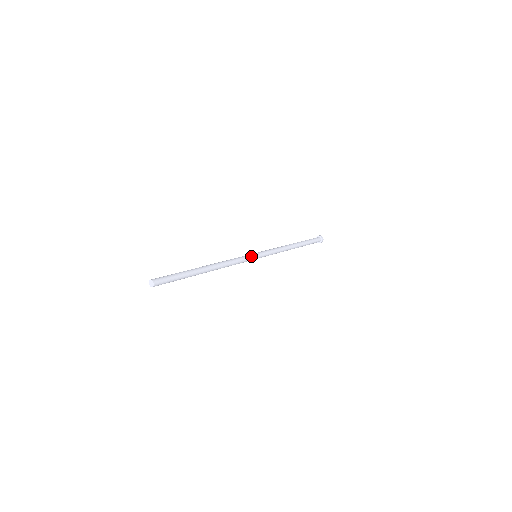
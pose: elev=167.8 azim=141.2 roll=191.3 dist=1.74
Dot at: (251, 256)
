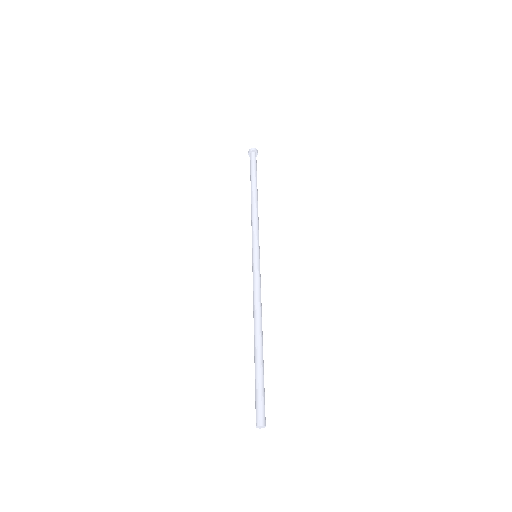
Dot at: (258, 265)
